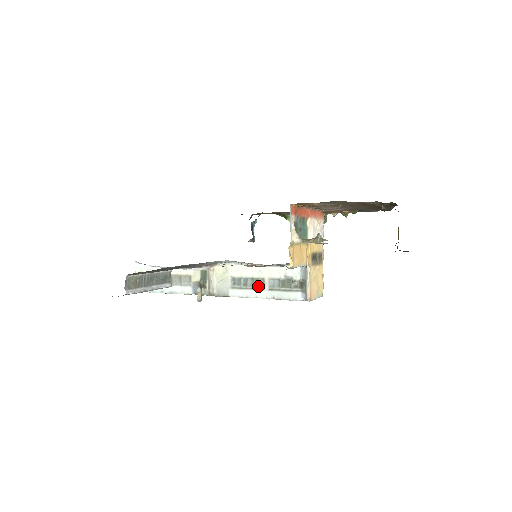
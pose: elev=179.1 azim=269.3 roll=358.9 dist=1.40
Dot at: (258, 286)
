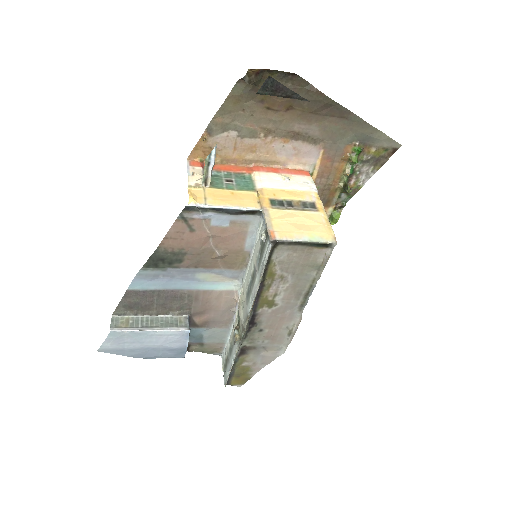
Dot at: (254, 278)
